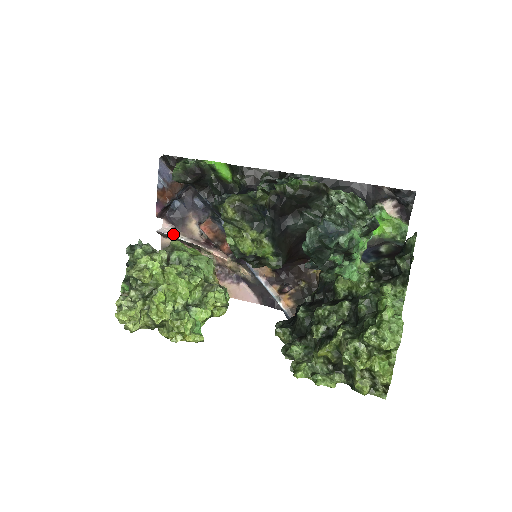
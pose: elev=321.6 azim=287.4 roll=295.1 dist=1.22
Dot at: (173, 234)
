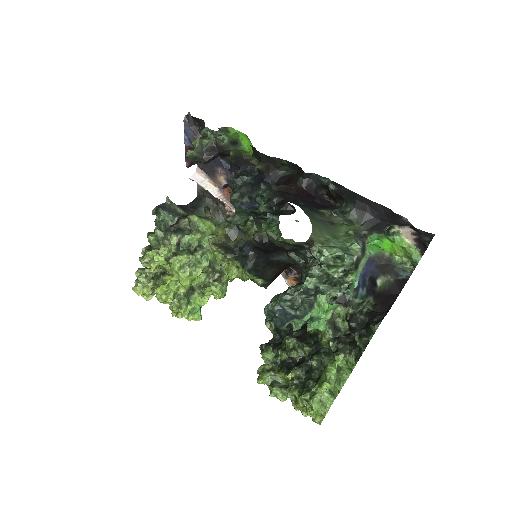
Dot at: (204, 183)
